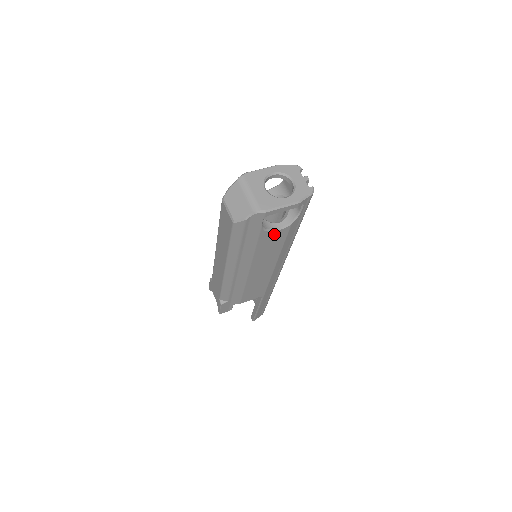
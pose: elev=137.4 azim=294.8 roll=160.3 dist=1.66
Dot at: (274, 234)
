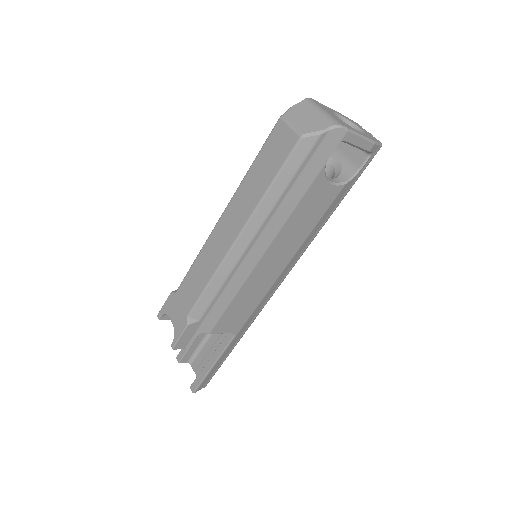
Dot at: (325, 190)
